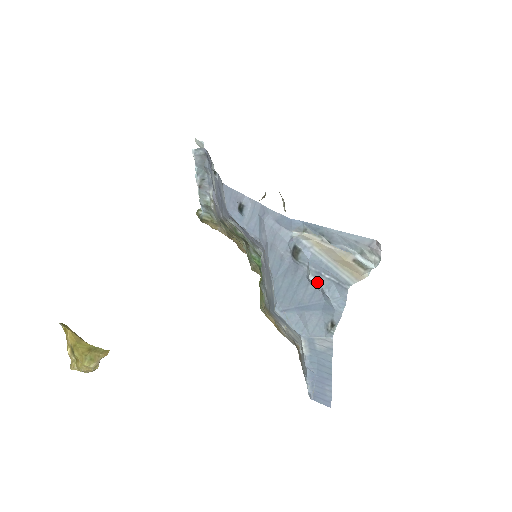
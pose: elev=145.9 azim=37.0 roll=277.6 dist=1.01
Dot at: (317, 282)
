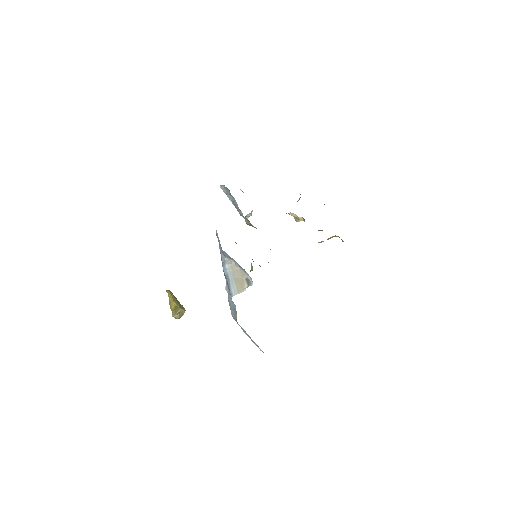
Dot at: (227, 291)
